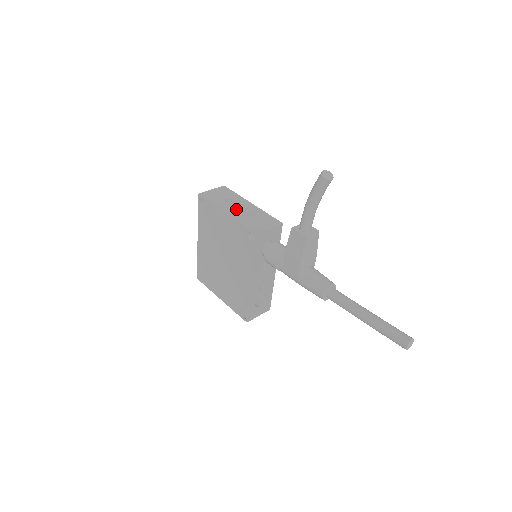
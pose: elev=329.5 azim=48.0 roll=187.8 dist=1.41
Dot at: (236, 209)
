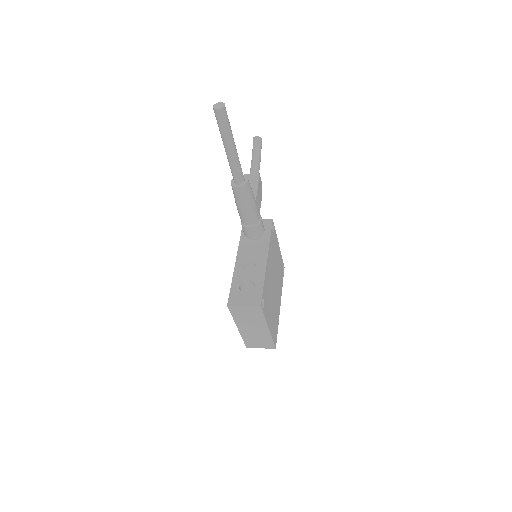
Dot at: occluded
